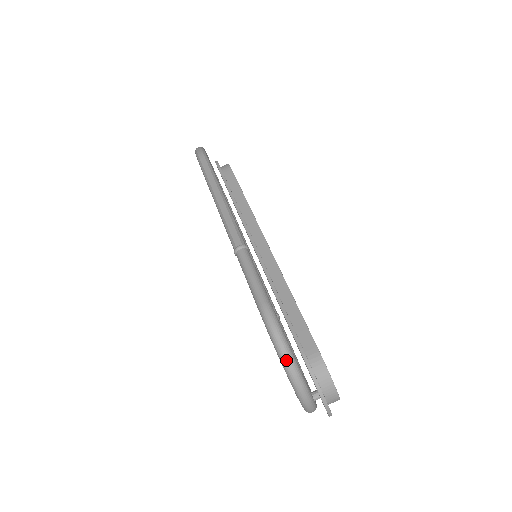
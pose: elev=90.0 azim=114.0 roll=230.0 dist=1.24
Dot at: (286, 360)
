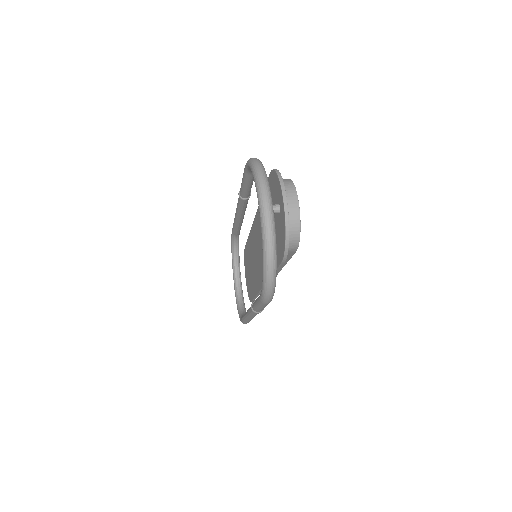
Dot at: (255, 161)
